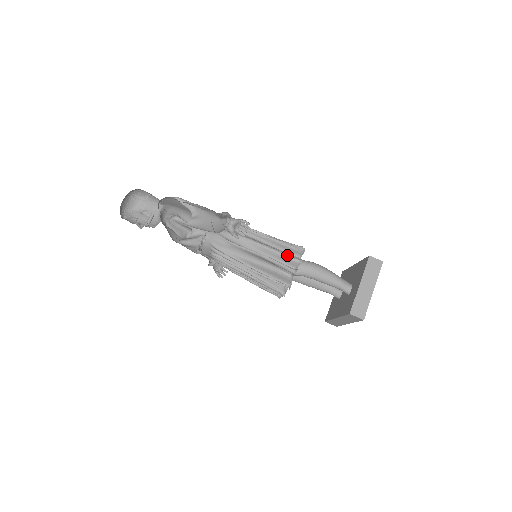
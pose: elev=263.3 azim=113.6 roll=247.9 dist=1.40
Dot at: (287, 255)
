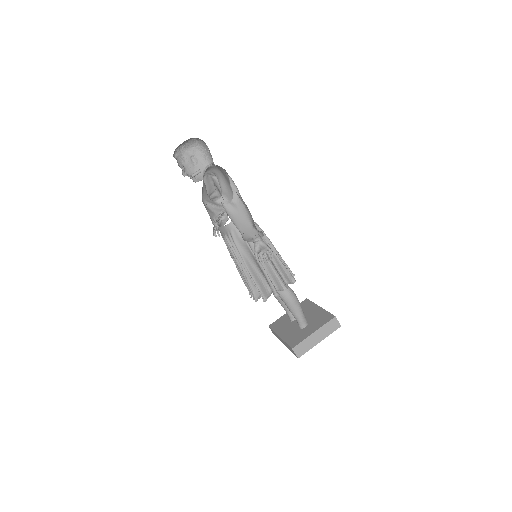
Dot at: (280, 278)
